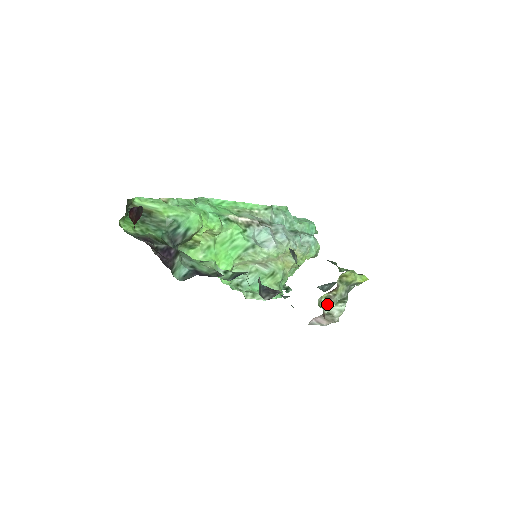
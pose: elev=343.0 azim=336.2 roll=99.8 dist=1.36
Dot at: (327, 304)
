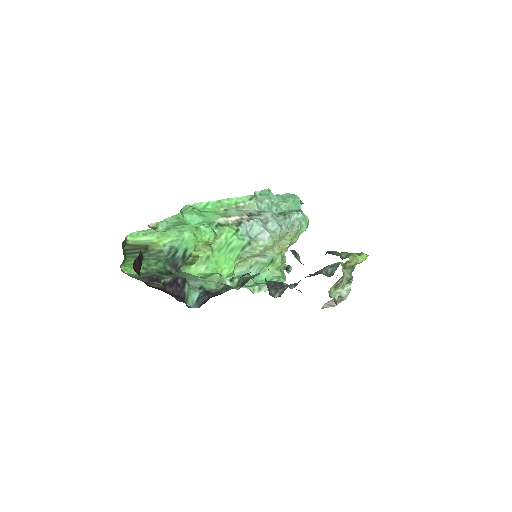
Dot at: (336, 291)
